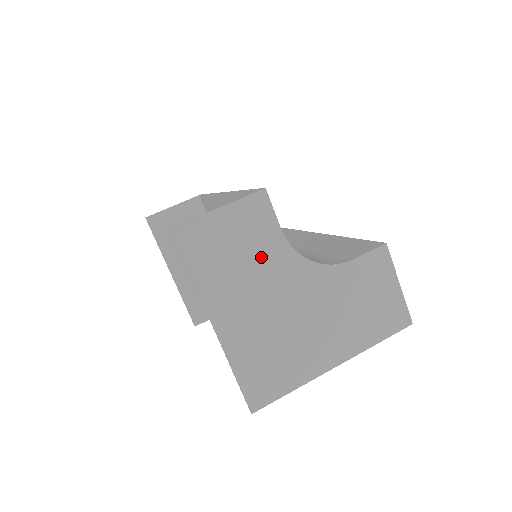
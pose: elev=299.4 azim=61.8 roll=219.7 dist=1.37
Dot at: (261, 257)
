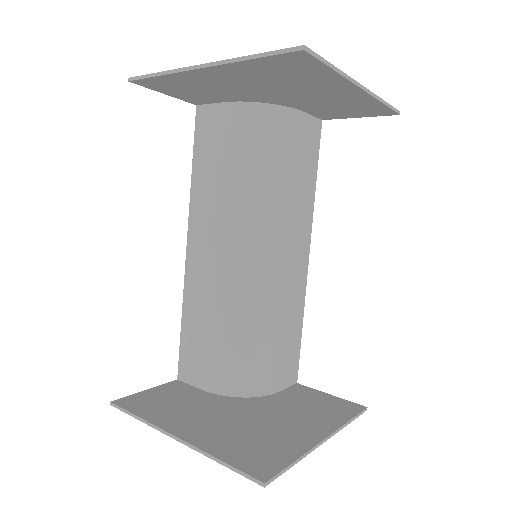
Dot at: occluded
